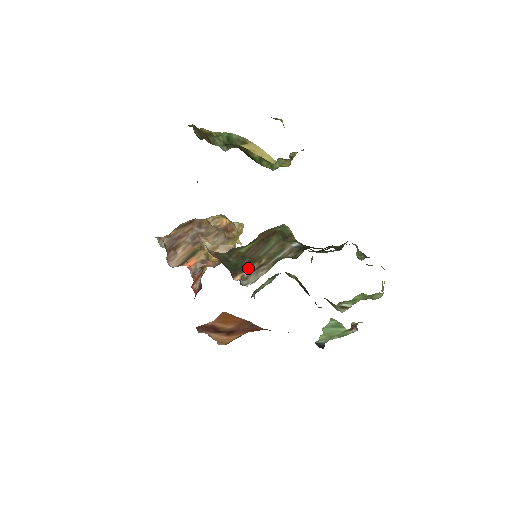
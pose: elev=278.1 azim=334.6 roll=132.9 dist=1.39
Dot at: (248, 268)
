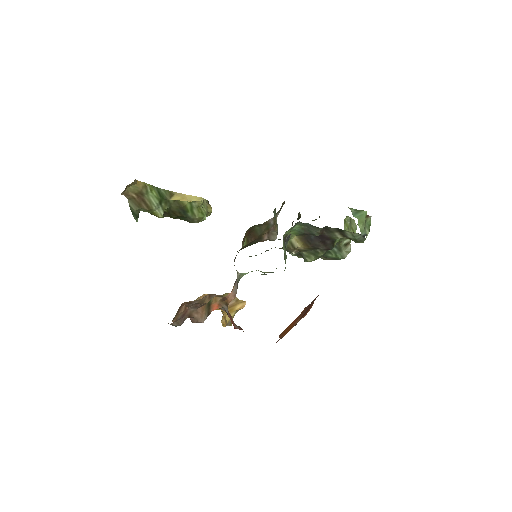
Dot at: (262, 239)
